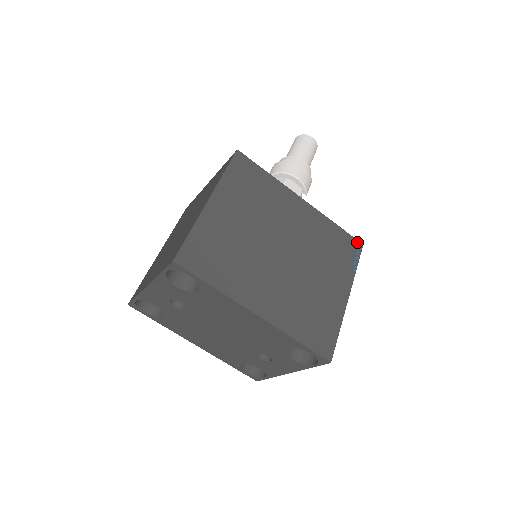
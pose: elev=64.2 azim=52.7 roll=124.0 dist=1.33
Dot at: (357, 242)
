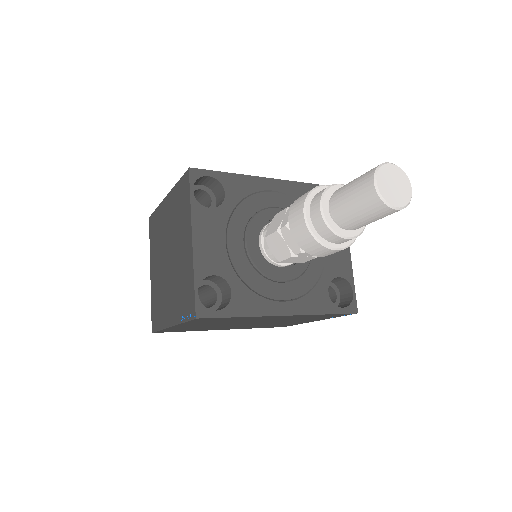
Dot at: (349, 314)
